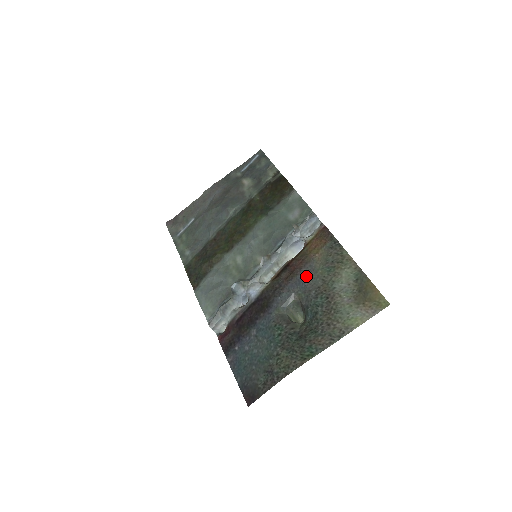
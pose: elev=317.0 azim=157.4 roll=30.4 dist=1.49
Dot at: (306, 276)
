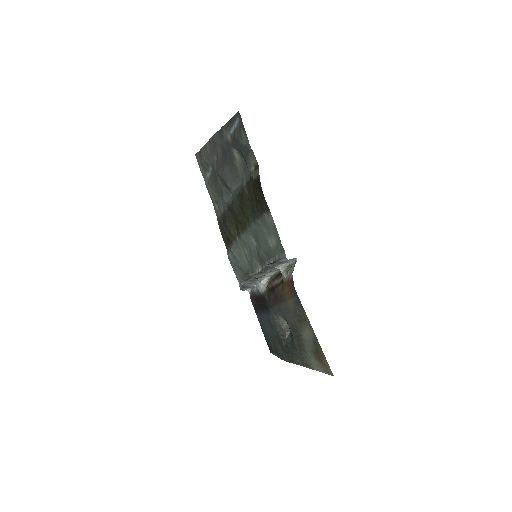
Dot at: (284, 310)
